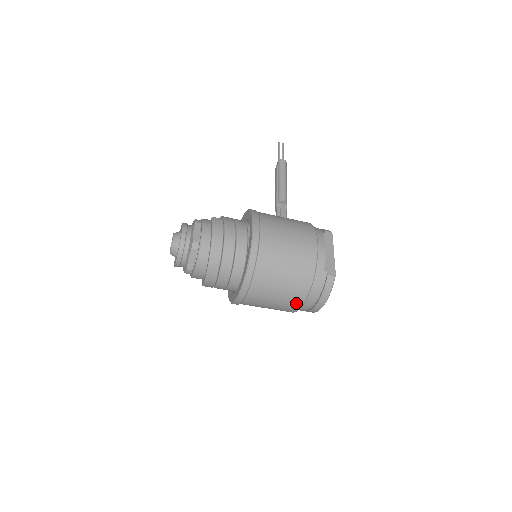
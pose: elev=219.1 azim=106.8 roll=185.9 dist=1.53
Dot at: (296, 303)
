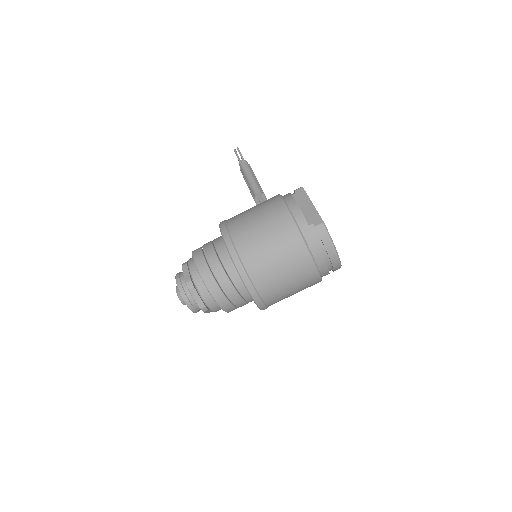
Dot at: (309, 271)
